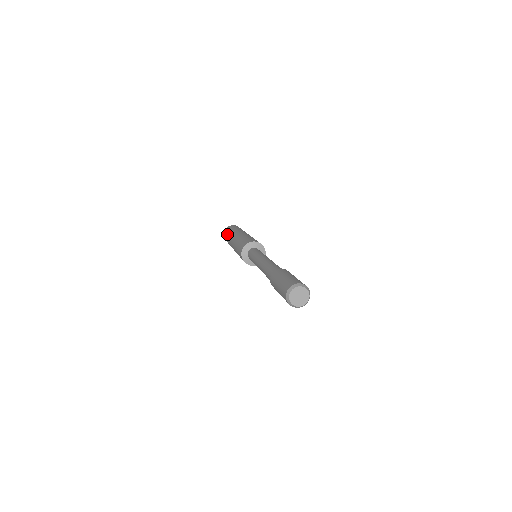
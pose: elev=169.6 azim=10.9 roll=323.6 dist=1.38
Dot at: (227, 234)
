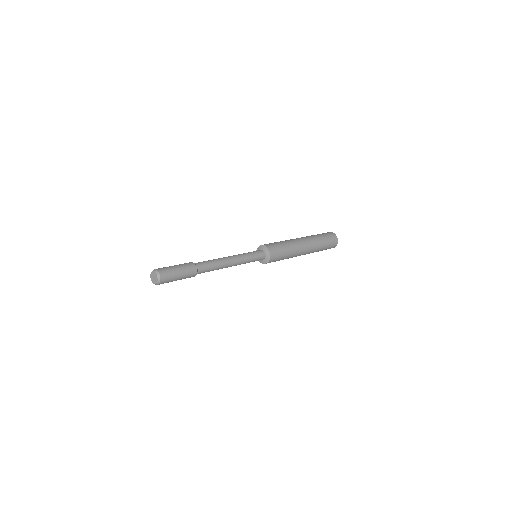
Dot at: (317, 234)
